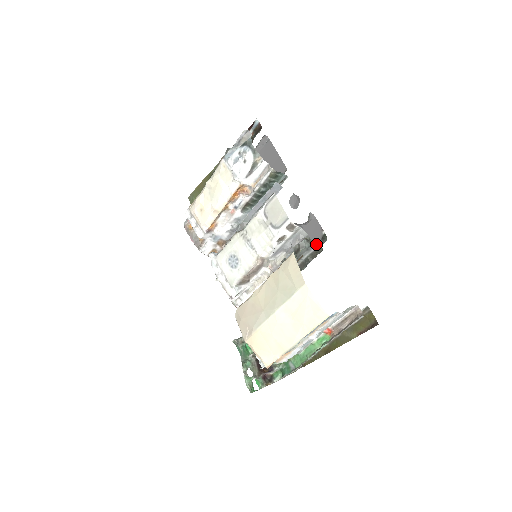
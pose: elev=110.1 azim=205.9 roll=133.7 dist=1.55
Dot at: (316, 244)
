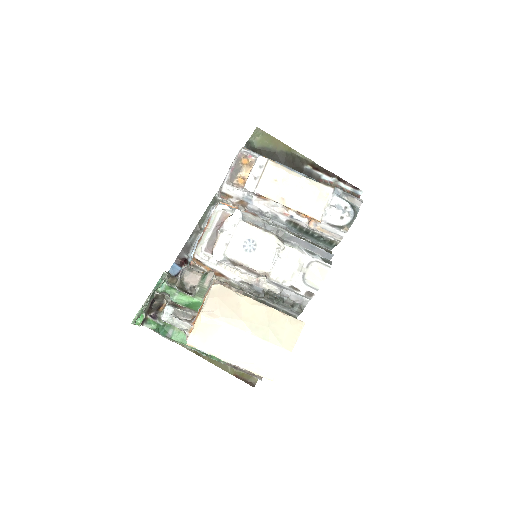
Dot at: (299, 314)
